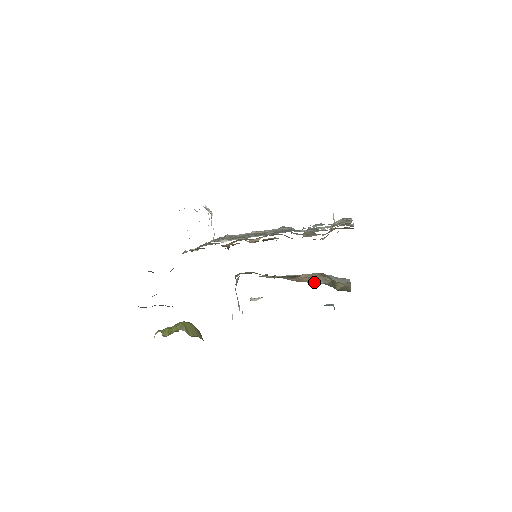
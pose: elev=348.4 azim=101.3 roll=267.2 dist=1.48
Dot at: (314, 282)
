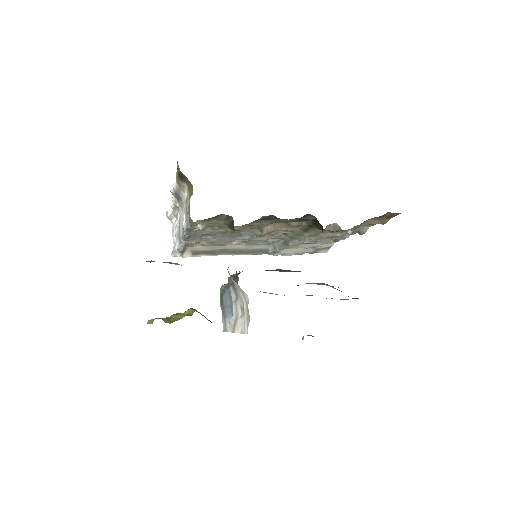
Dot at: occluded
